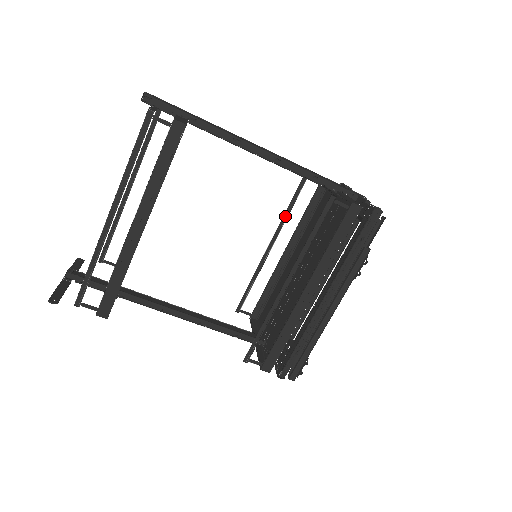
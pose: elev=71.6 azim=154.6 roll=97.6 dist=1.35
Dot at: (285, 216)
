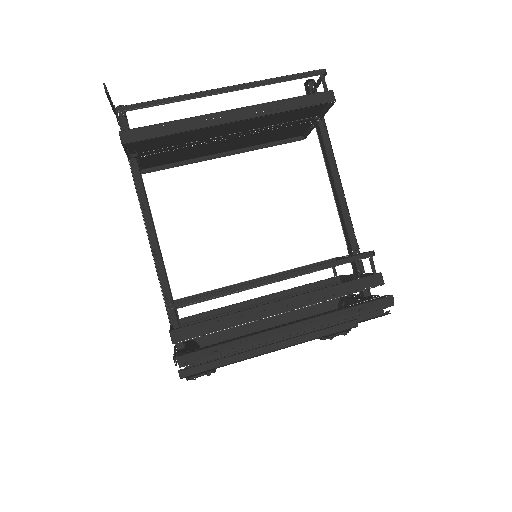
Dot at: (289, 271)
